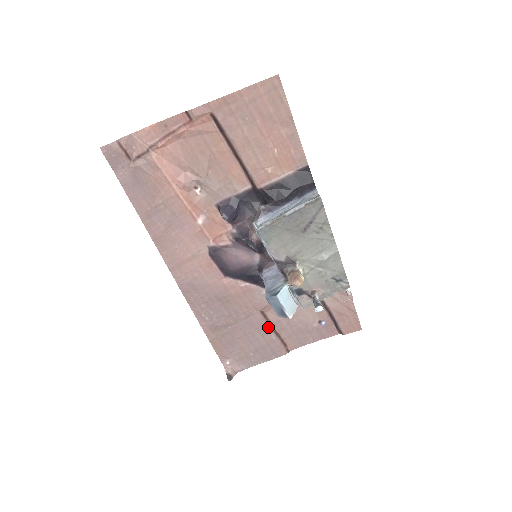
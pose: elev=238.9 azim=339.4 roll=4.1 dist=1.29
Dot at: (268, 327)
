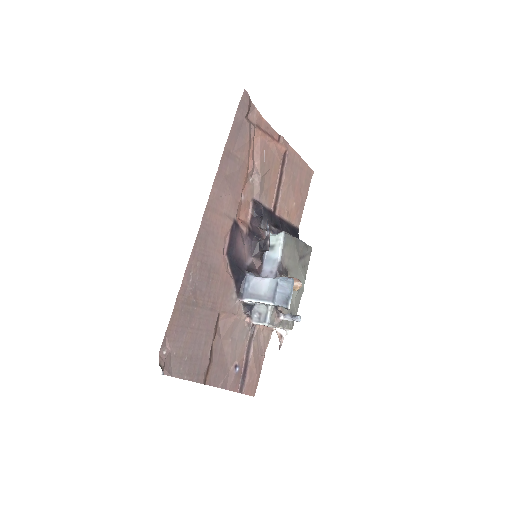
Dot at: (213, 337)
